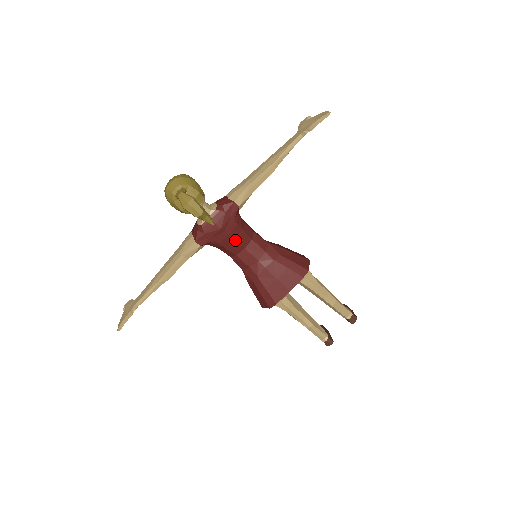
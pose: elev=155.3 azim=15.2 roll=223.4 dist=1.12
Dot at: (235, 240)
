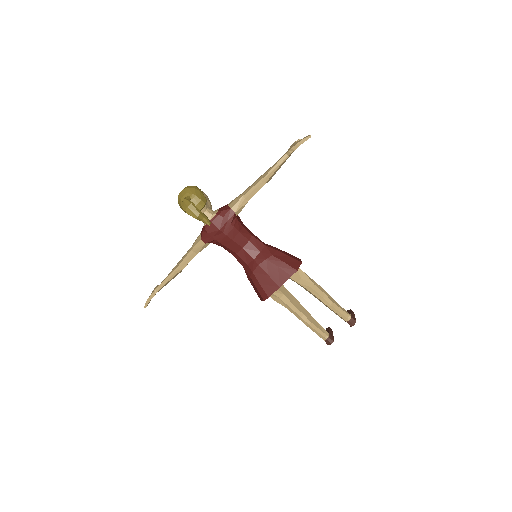
Dot at: (233, 240)
